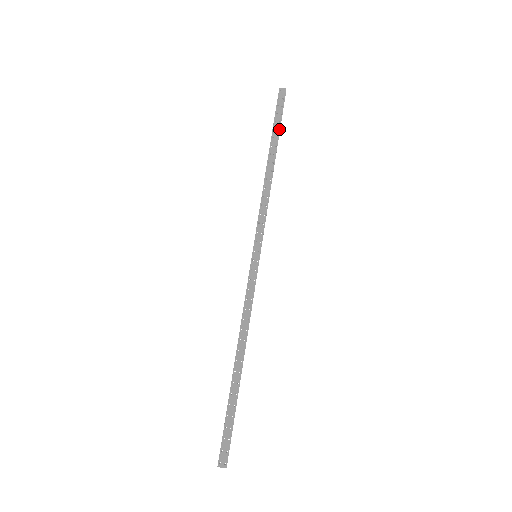
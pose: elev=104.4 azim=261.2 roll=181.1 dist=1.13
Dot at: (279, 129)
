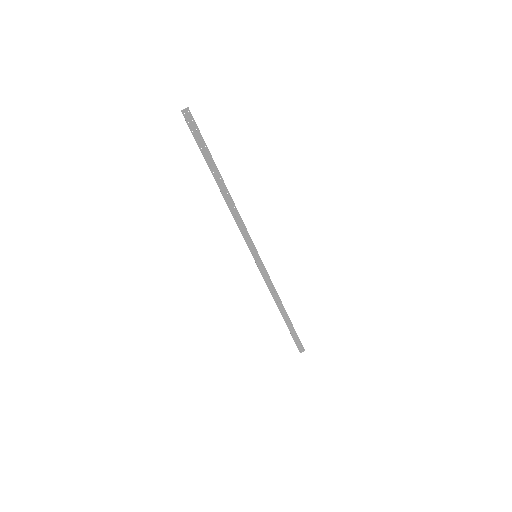
Dot at: (210, 154)
